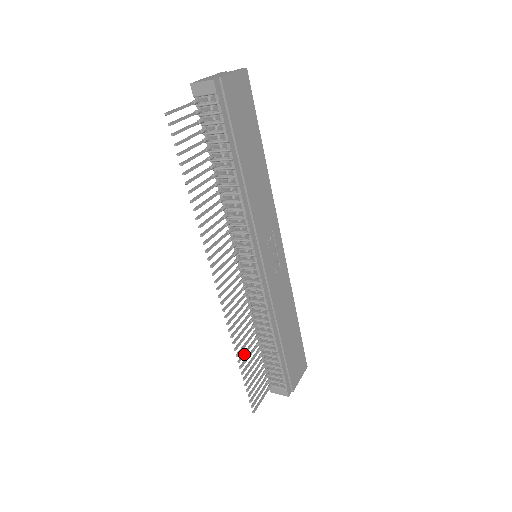
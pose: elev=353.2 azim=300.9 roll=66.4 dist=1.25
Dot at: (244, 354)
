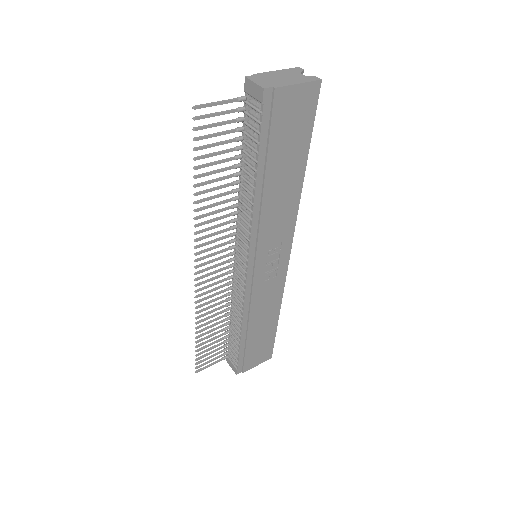
Dot at: (205, 329)
